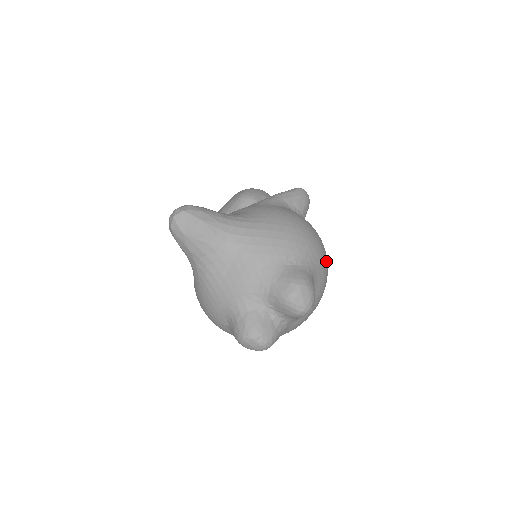
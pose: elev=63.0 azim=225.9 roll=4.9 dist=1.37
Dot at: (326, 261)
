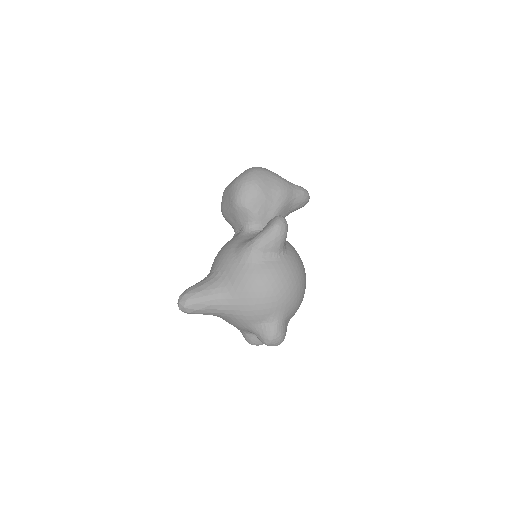
Dot at: (298, 295)
